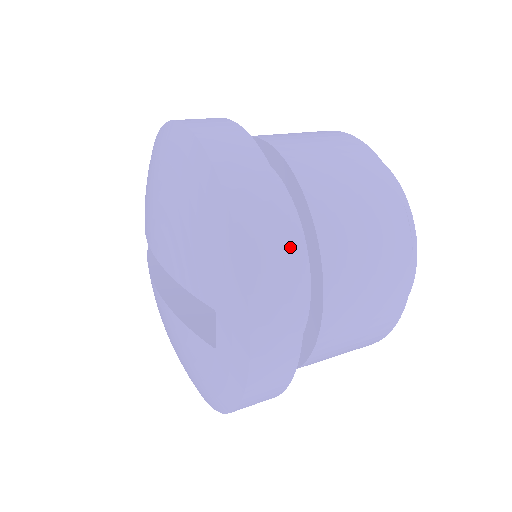
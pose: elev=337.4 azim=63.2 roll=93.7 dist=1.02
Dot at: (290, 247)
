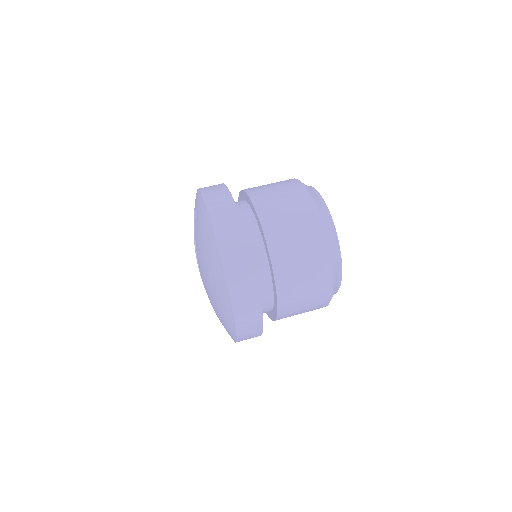
Dot at: occluded
